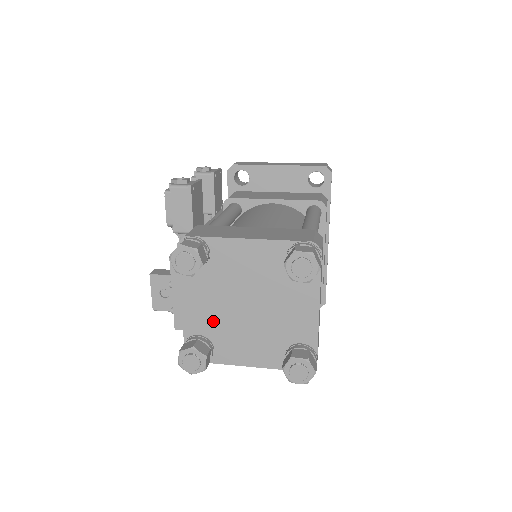
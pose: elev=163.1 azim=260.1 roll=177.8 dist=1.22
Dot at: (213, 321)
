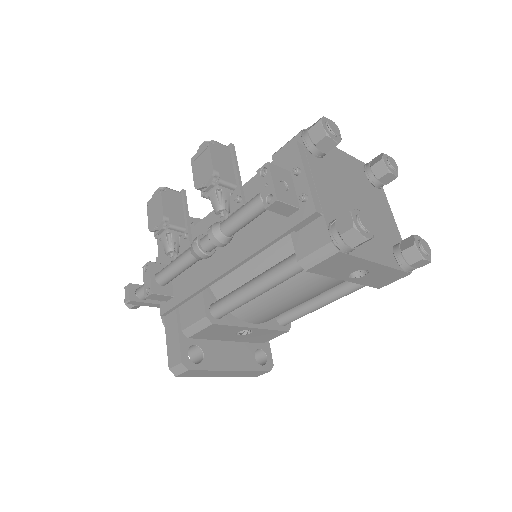
Dot at: (342, 210)
